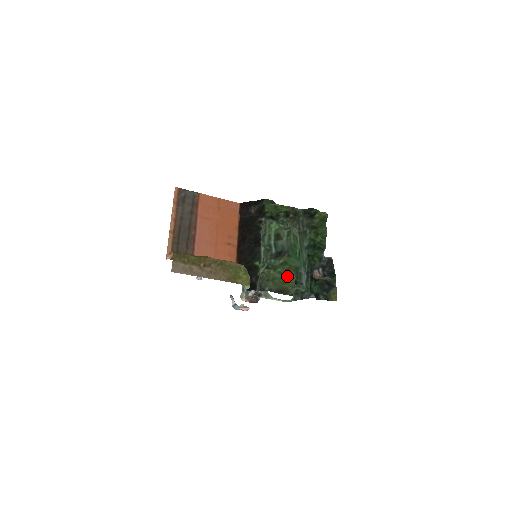
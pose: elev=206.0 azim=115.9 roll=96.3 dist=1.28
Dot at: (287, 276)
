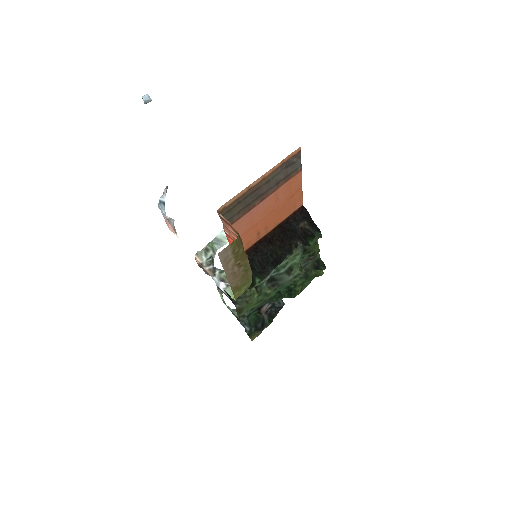
Dot at: (256, 303)
